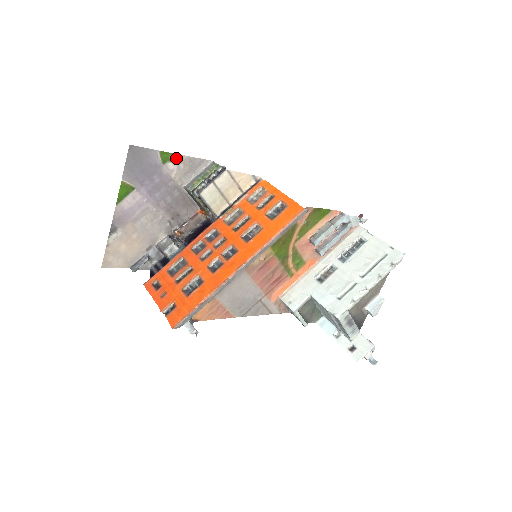
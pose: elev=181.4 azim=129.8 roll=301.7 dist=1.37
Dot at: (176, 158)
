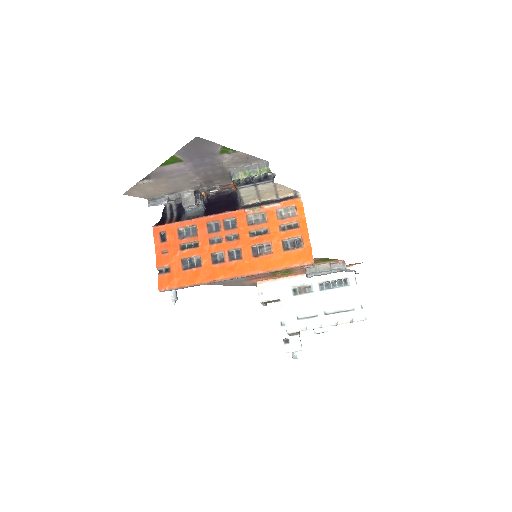
Dot at: (235, 152)
